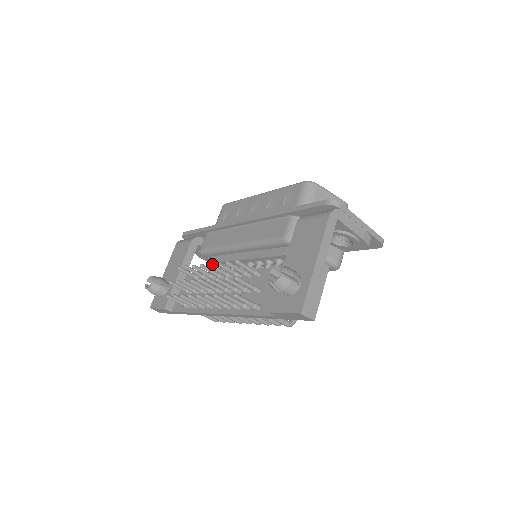
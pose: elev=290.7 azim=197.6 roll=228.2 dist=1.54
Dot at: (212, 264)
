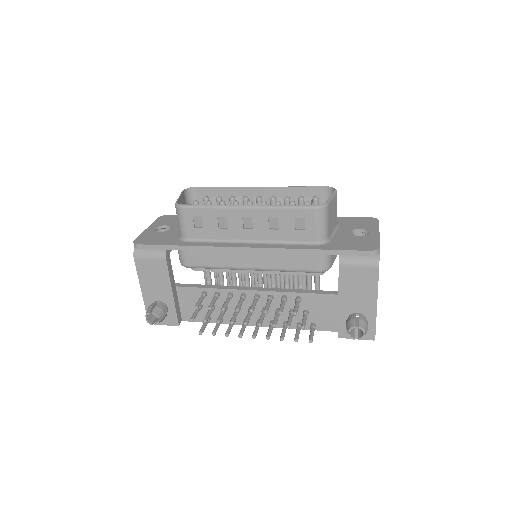
Dot at: (253, 309)
